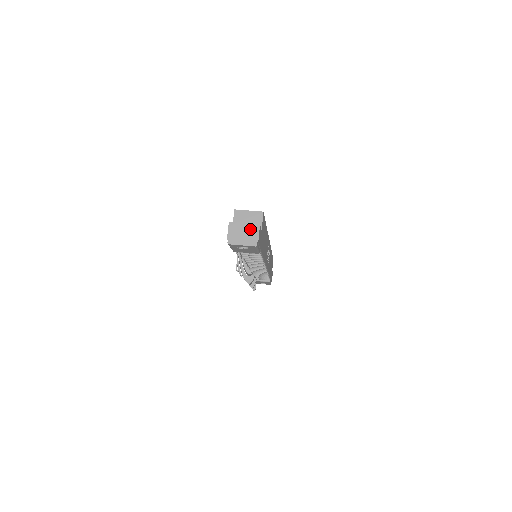
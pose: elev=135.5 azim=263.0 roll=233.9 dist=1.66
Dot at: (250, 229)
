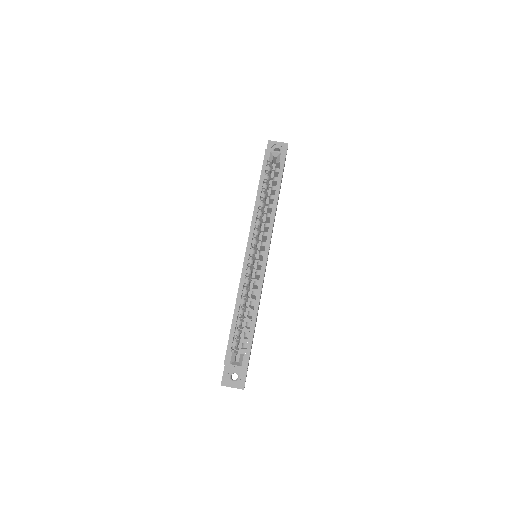
Dot at: (237, 388)
